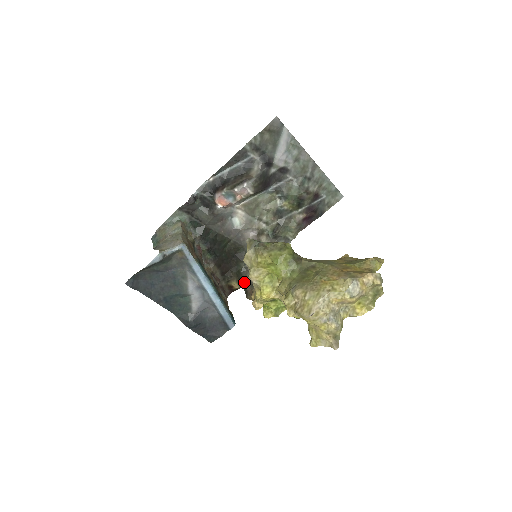
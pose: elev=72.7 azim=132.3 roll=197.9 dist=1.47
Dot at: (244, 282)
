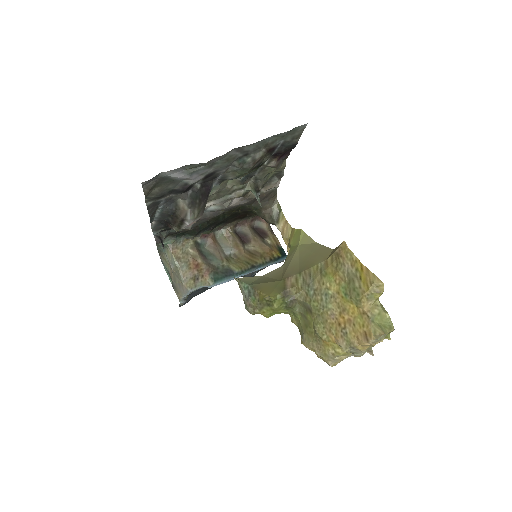
Dot at: occluded
